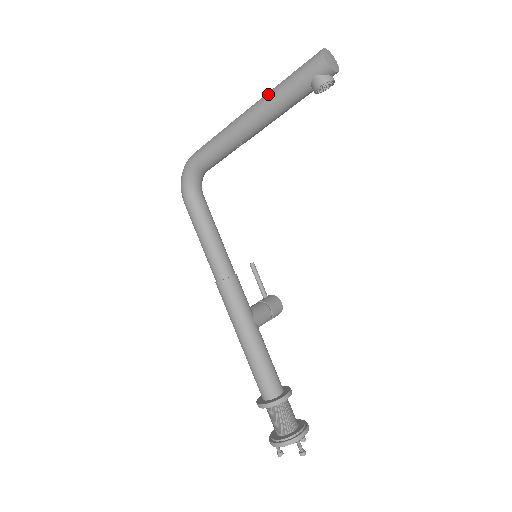
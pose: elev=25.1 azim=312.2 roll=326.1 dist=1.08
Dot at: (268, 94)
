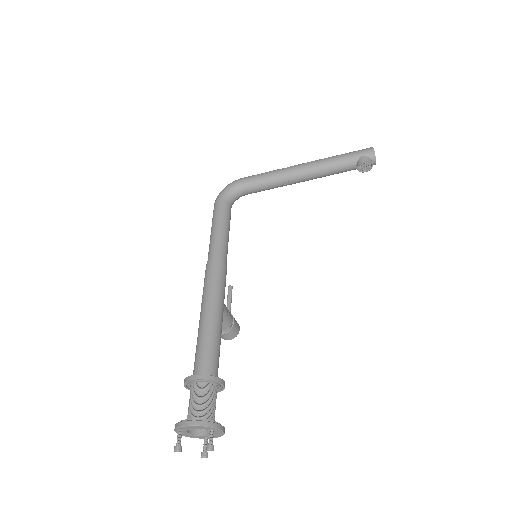
Dot at: (325, 158)
